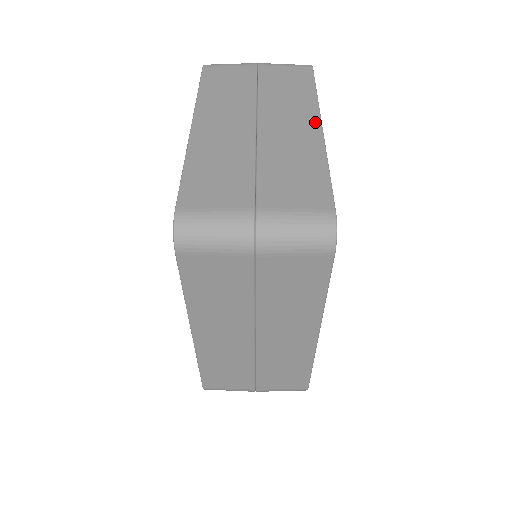
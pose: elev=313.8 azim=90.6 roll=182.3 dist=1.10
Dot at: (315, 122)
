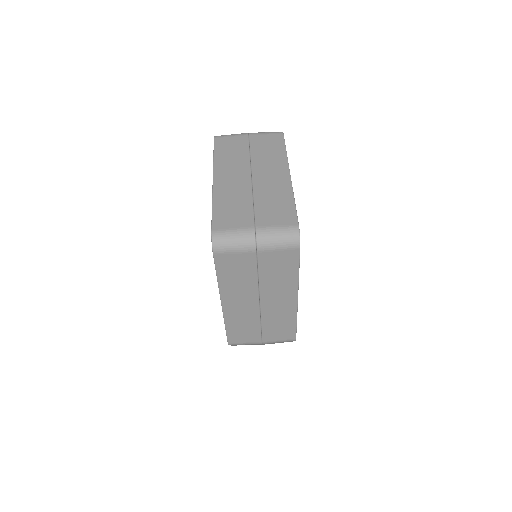
Dot at: (286, 172)
